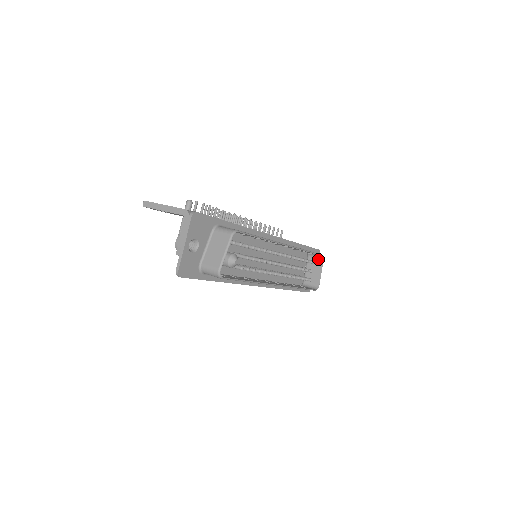
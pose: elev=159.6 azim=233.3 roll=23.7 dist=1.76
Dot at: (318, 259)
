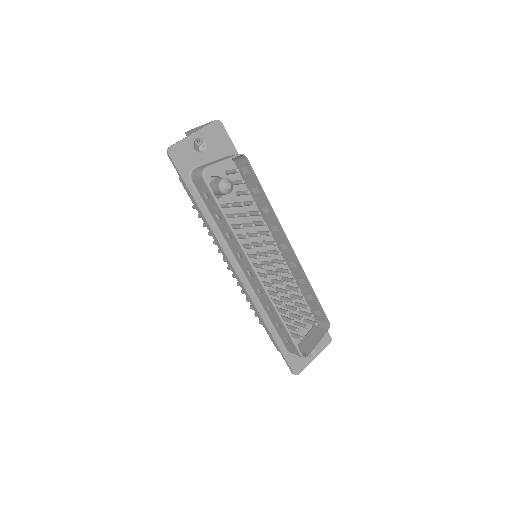
Dot at: (323, 328)
